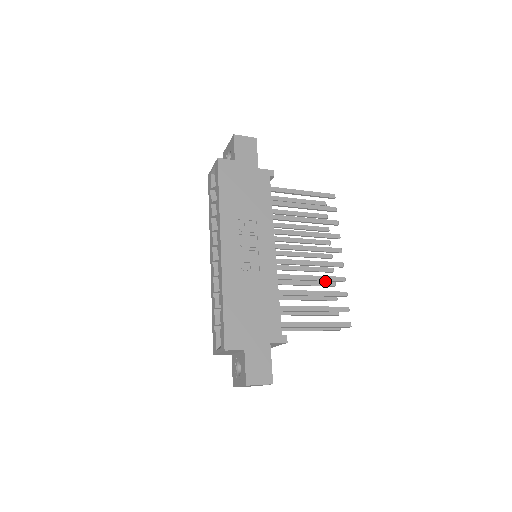
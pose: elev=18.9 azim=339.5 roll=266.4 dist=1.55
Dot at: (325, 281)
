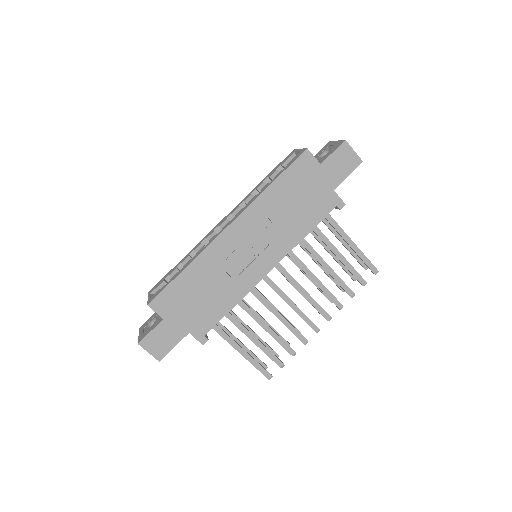
Dot at: occluded
